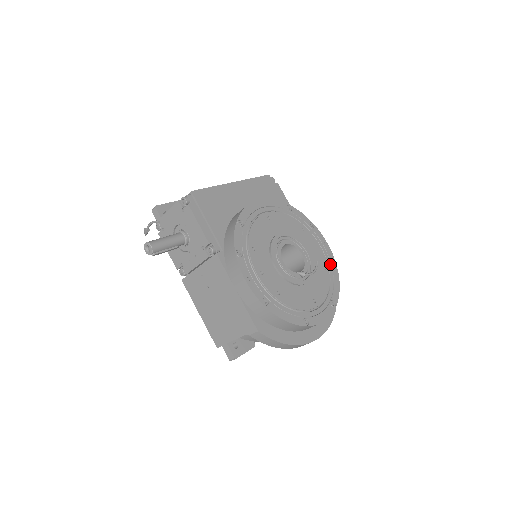
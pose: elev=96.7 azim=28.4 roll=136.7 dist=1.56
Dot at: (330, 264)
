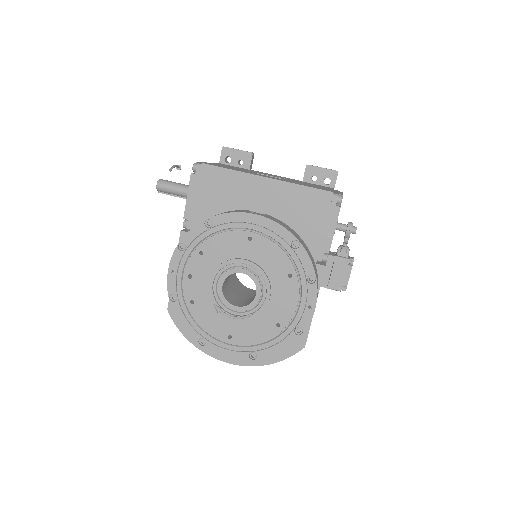
Dot at: (293, 327)
